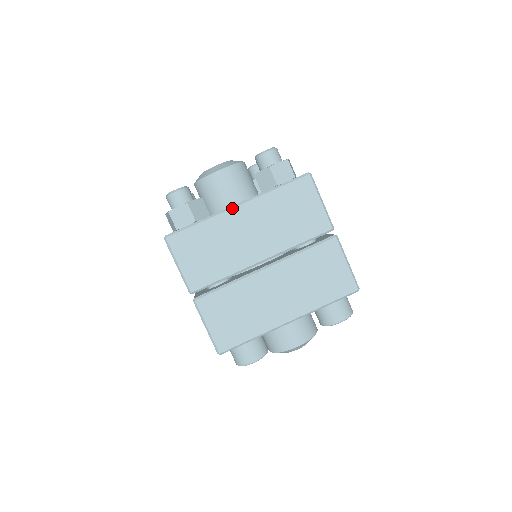
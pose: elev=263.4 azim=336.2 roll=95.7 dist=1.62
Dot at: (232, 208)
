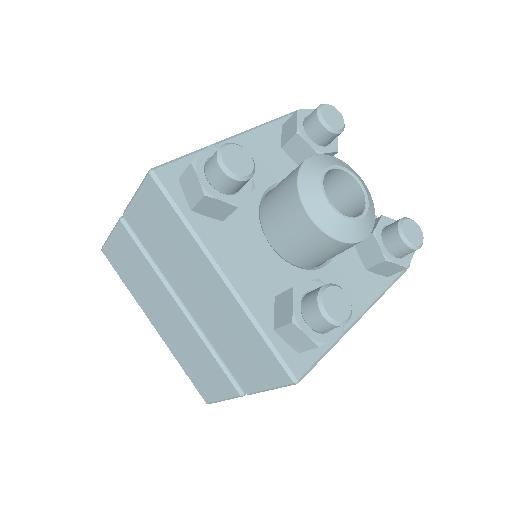
Dot at: (215, 269)
